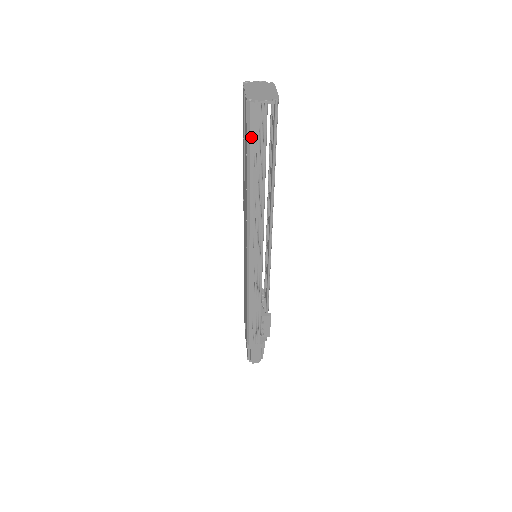
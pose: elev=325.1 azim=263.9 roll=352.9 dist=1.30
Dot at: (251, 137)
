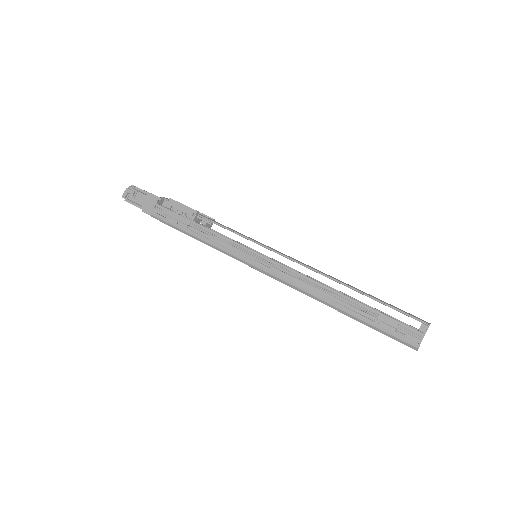
Dot at: occluded
